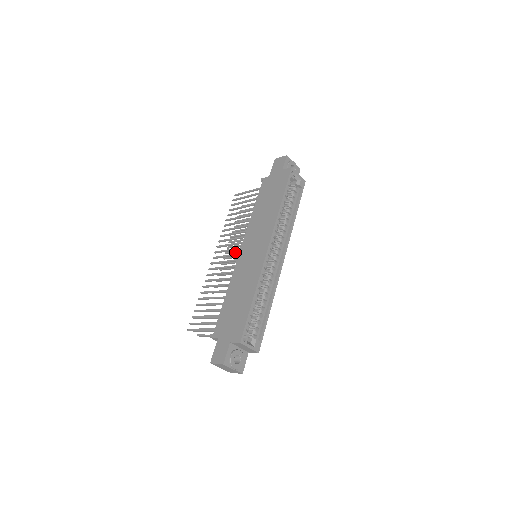
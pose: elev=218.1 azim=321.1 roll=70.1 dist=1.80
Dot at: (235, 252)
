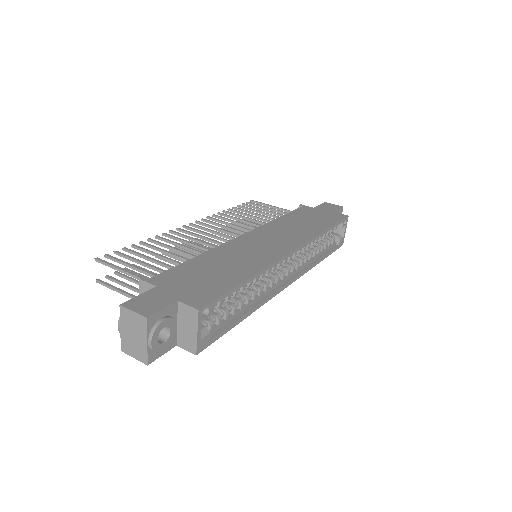
Dot at: occluded
